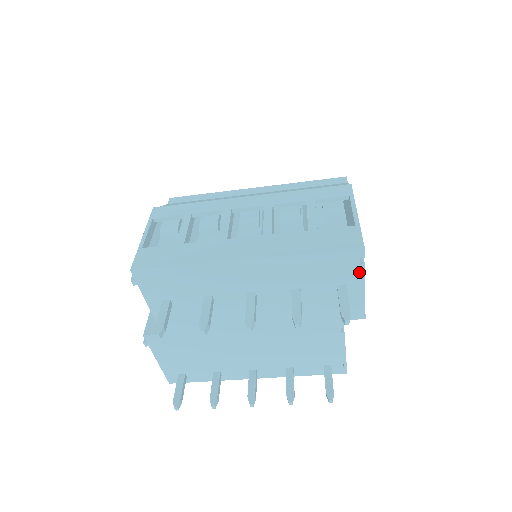
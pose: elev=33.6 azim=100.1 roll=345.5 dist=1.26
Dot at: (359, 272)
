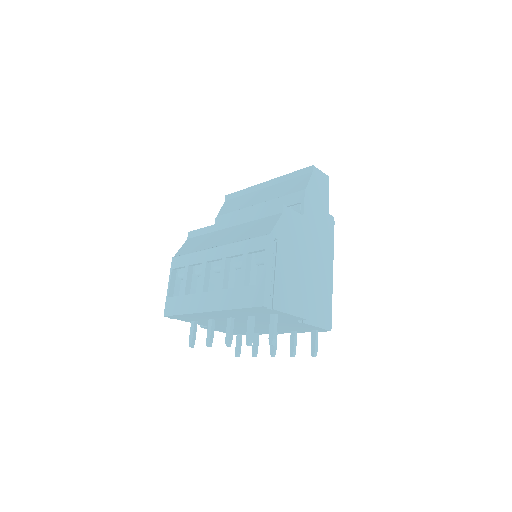
Dot at: (275, 311)
